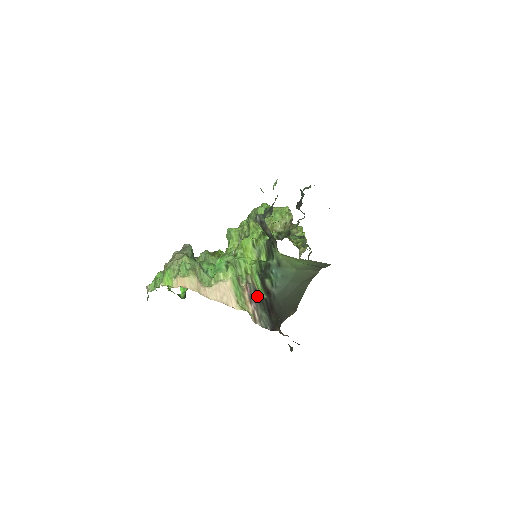
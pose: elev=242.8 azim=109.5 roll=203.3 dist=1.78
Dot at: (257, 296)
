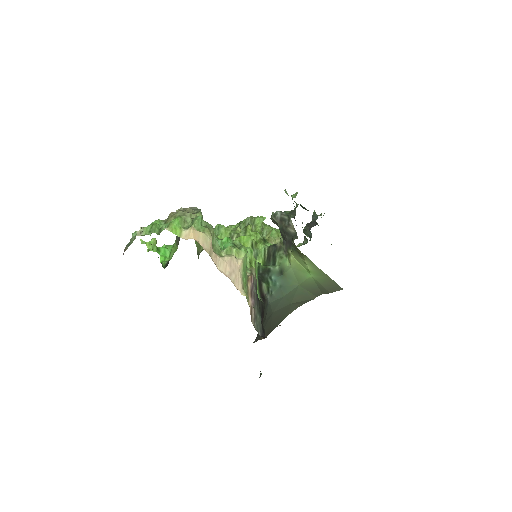
Dot at: occluded
